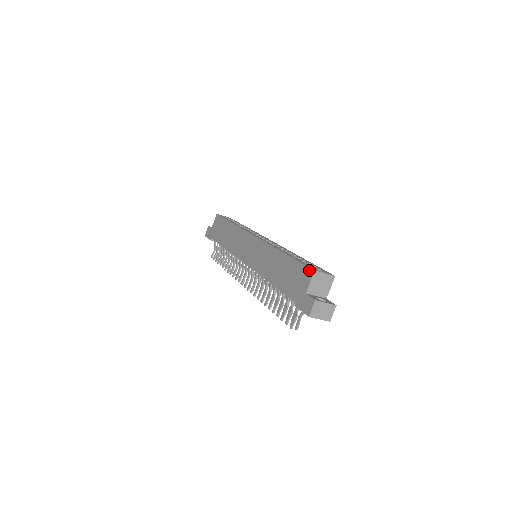
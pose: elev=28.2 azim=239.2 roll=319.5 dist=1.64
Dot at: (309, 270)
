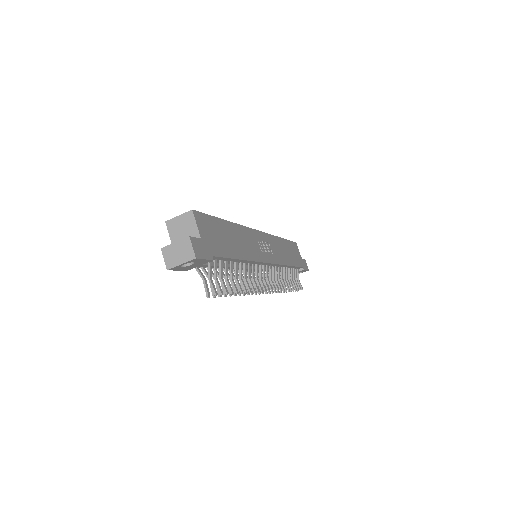
Dot at: occluded
